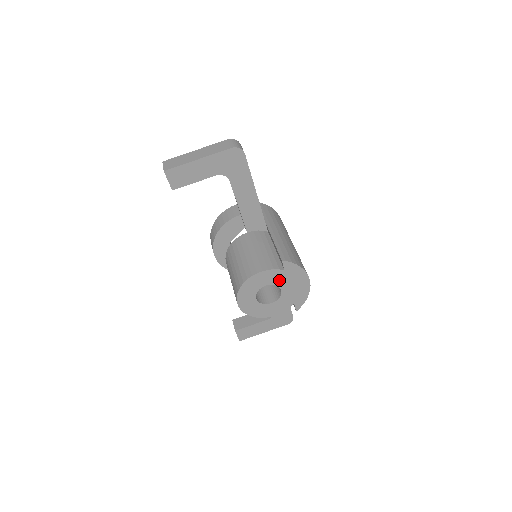
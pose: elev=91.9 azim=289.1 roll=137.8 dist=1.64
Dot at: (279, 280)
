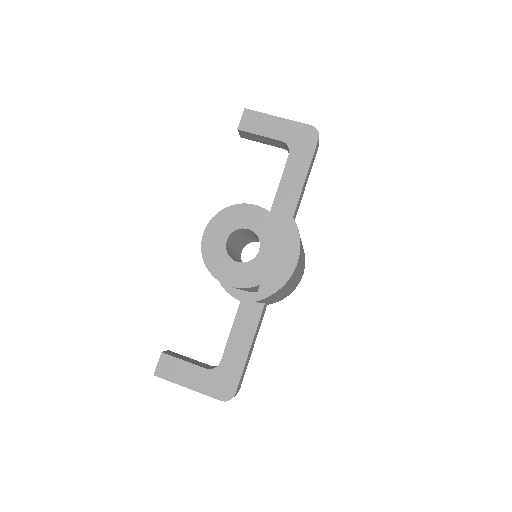
Dot at: (266, 233)
